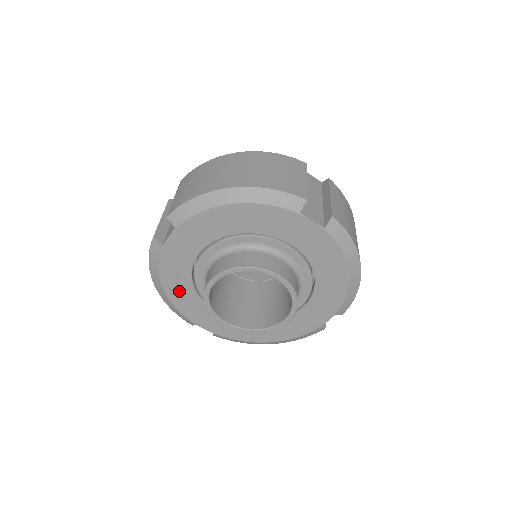
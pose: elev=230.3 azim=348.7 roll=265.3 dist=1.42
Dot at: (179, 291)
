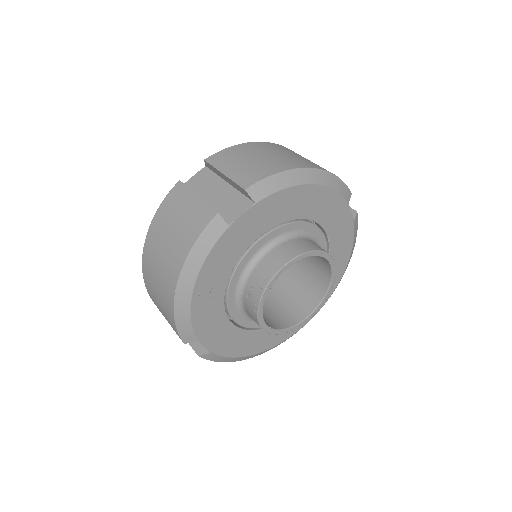
Dot at: (209, 290)
